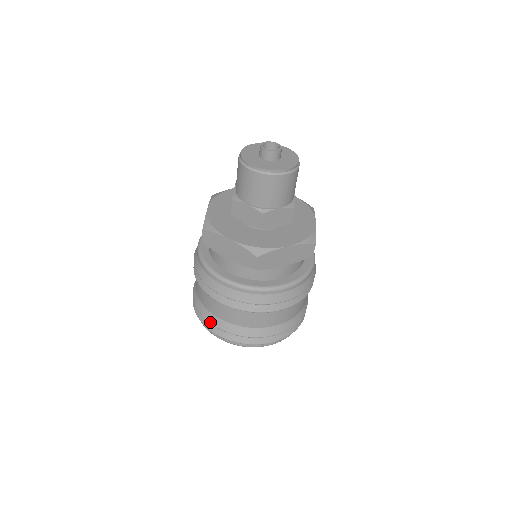
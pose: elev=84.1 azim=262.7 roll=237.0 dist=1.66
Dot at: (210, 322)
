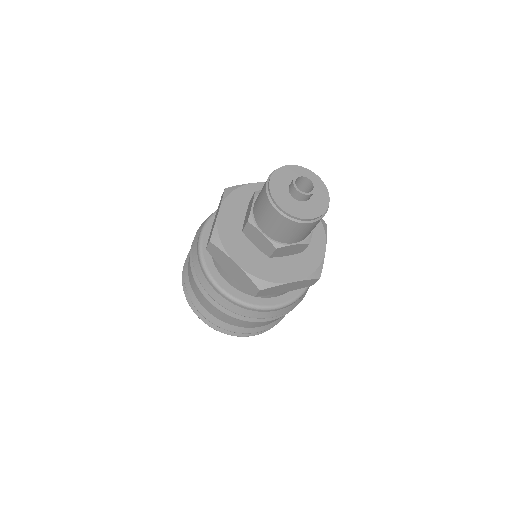
Dot at: (197, 309)
